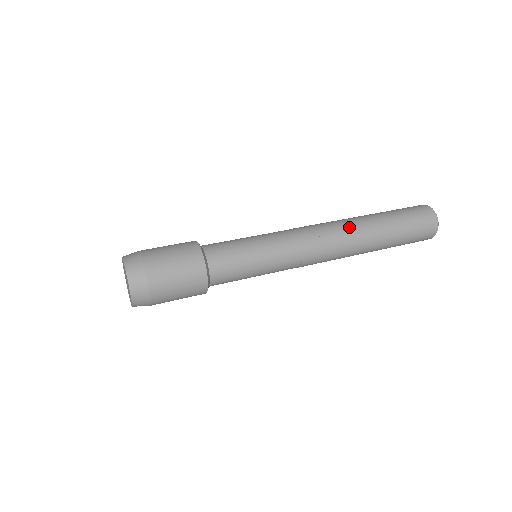
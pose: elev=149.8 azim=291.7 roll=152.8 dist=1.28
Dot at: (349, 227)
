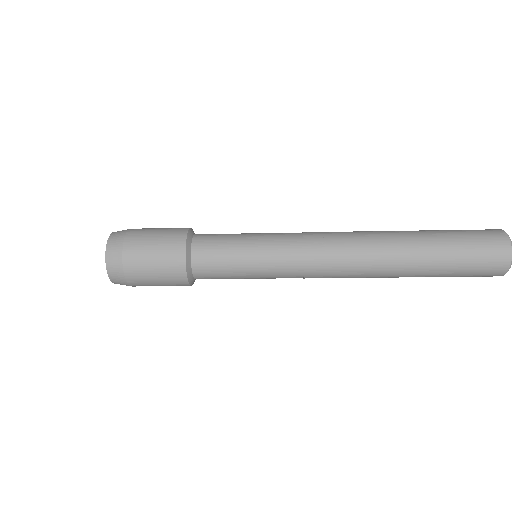
Dot at: (375, 241)
